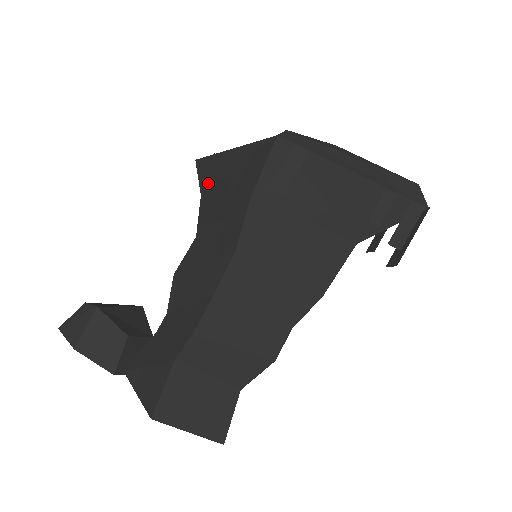
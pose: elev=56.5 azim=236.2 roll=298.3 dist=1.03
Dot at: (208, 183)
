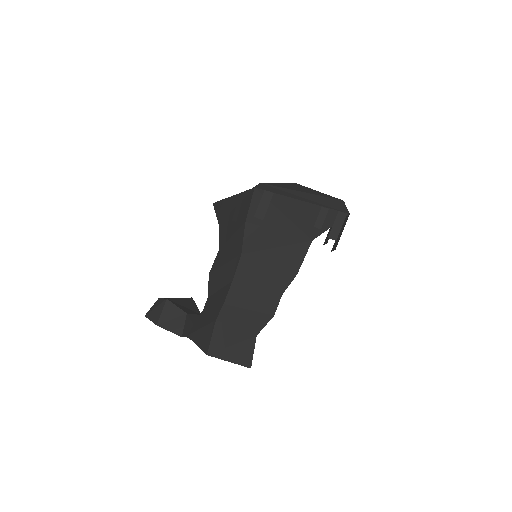
Dot at: (222, 217)
